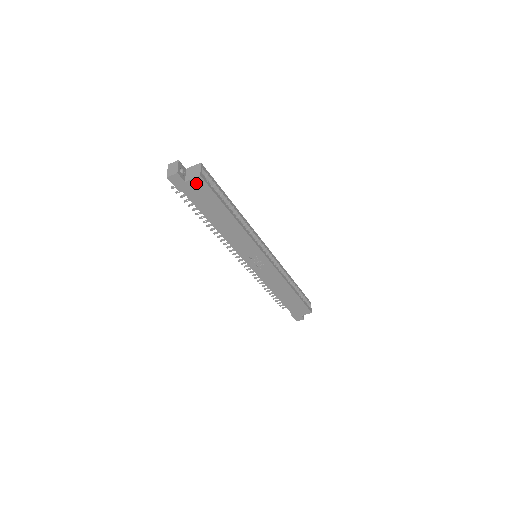
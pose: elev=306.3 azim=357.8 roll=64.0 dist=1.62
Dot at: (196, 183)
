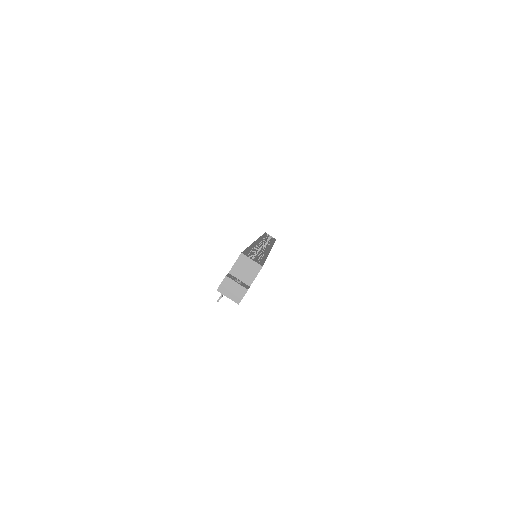
Dot at: (256, 276)
